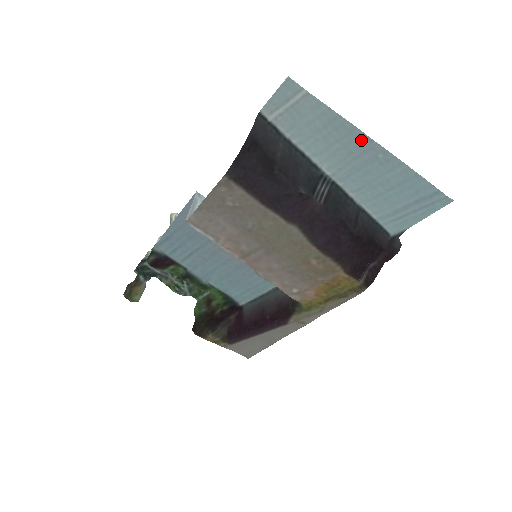
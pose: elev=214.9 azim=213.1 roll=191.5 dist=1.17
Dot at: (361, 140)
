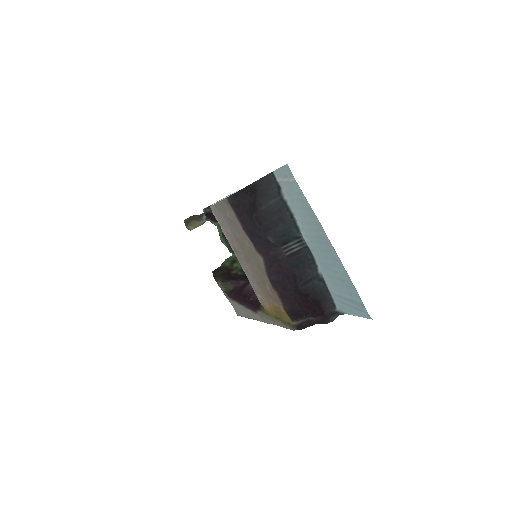
Dot at: (323, 234)
